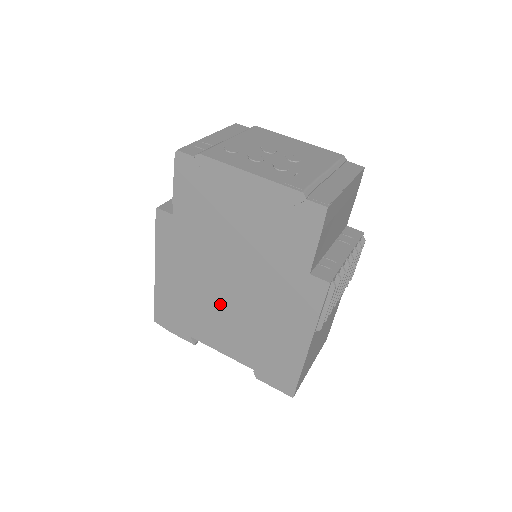
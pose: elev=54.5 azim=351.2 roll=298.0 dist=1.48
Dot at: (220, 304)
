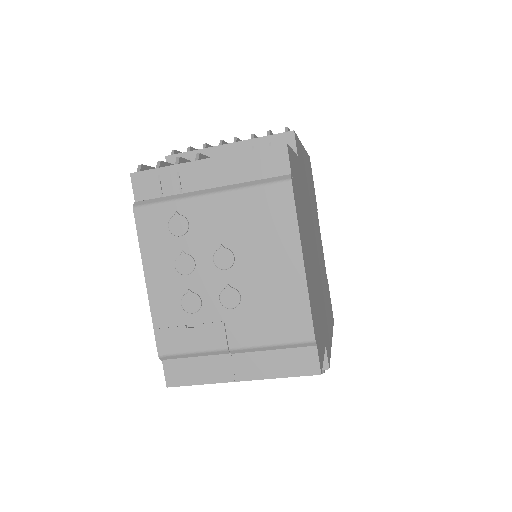
Dot at: occluded
